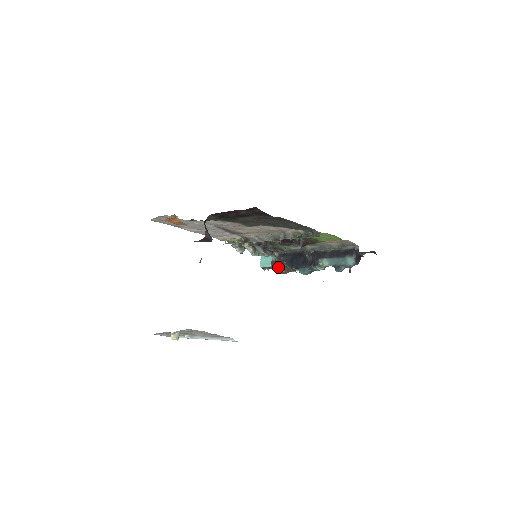
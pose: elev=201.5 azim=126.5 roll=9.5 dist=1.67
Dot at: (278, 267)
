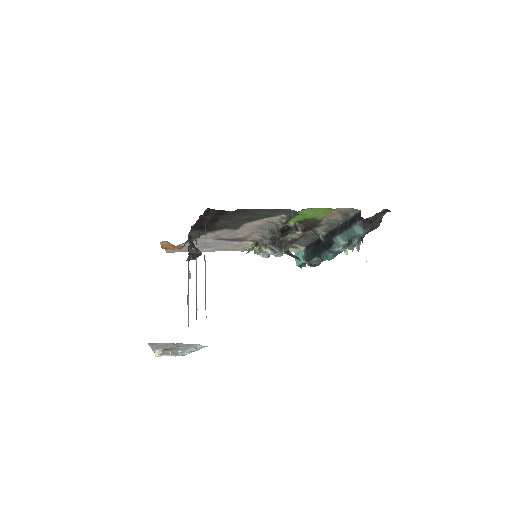
Dot at: (307, 261)
